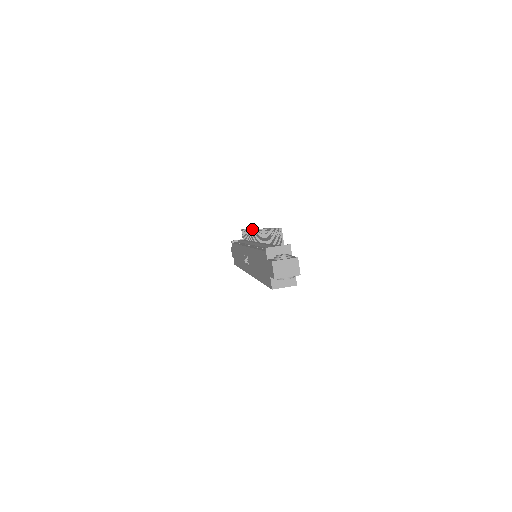
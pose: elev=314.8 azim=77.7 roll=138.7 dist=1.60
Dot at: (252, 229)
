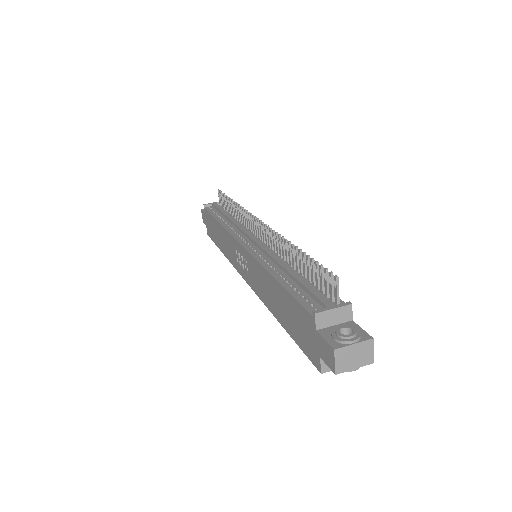
Dot at: (246, 211)
